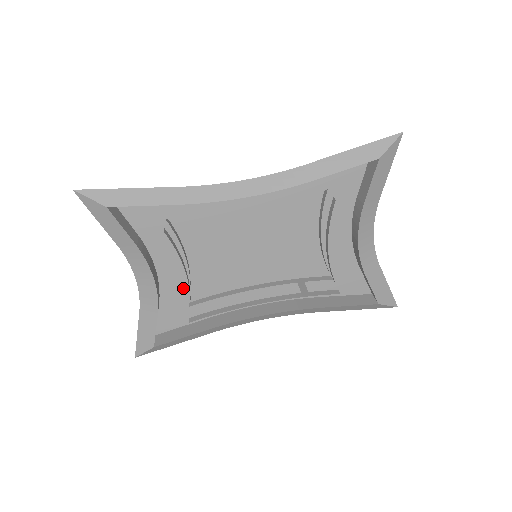
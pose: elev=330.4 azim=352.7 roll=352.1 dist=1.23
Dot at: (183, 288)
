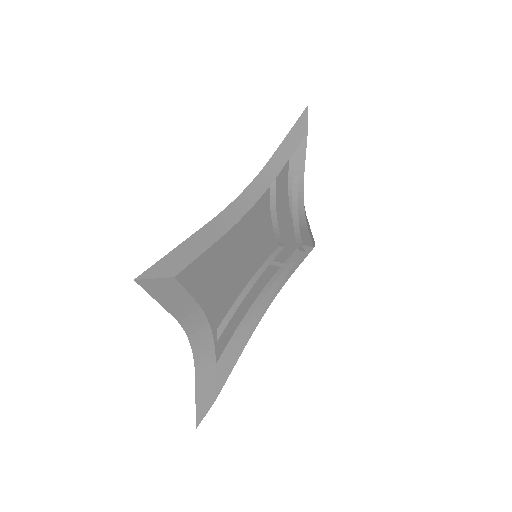
Dot at: (212, 326)
